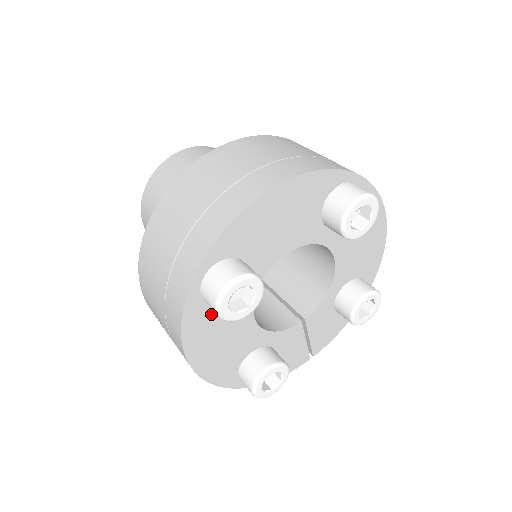
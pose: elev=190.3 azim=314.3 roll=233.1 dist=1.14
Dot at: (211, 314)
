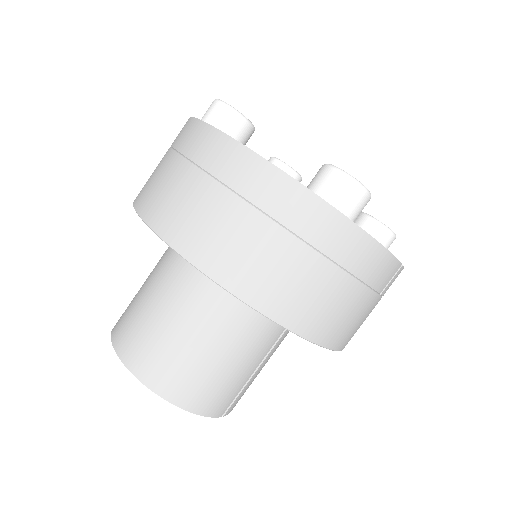
Dot at: occluded
